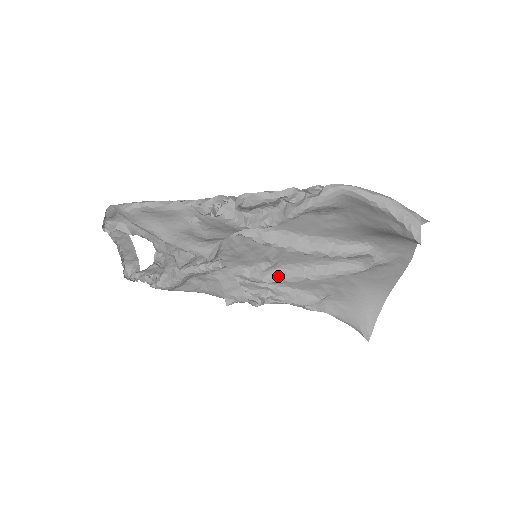
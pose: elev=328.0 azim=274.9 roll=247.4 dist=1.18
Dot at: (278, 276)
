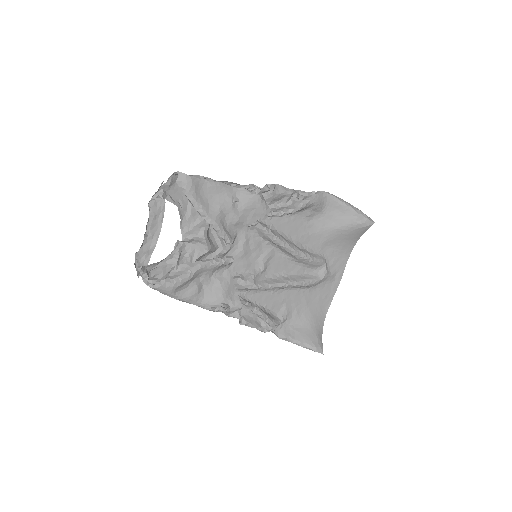
Dot at: (265, 282)
